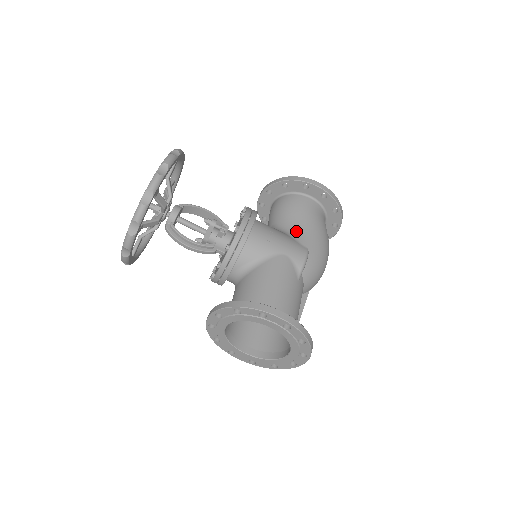
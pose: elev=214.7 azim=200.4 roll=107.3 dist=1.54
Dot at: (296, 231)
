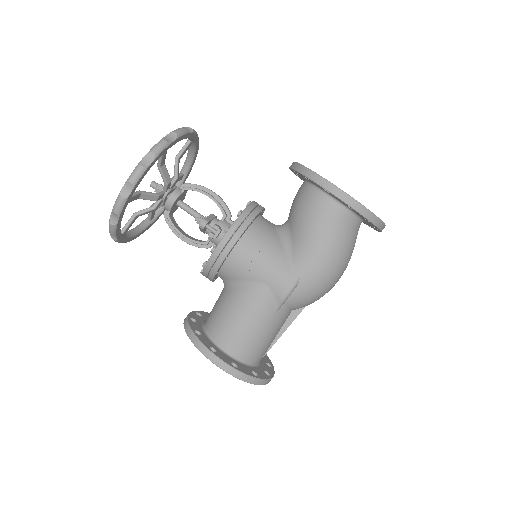
Dot at: (297, 248)
